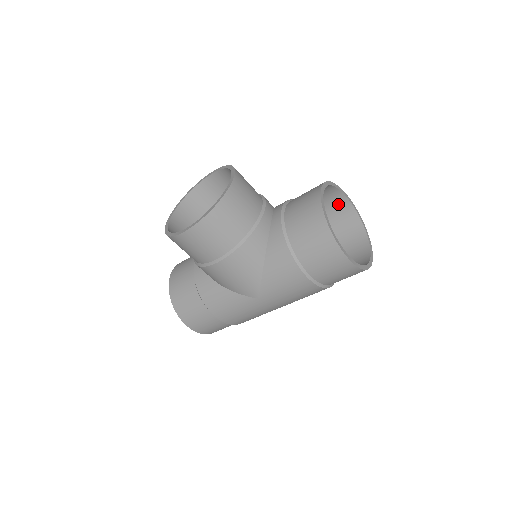
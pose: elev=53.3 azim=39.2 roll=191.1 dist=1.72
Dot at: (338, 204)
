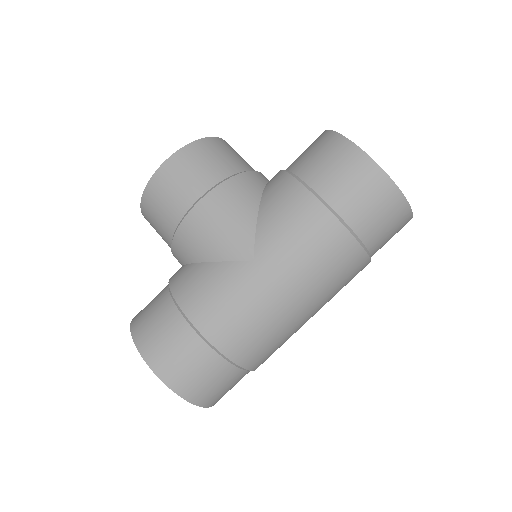
Dot at: occluded
